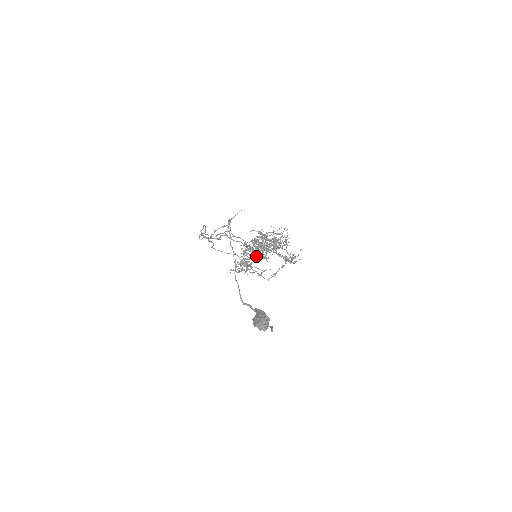
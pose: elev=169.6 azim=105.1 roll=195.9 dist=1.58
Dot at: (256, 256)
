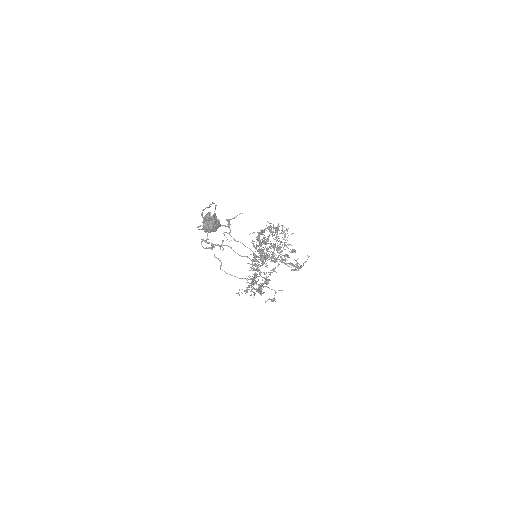
Dot at: (267, 277)
